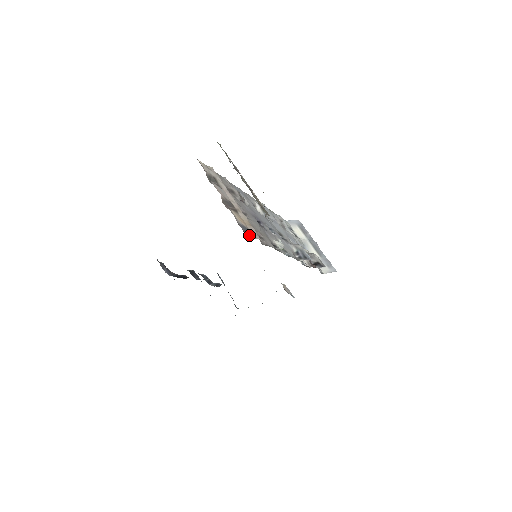
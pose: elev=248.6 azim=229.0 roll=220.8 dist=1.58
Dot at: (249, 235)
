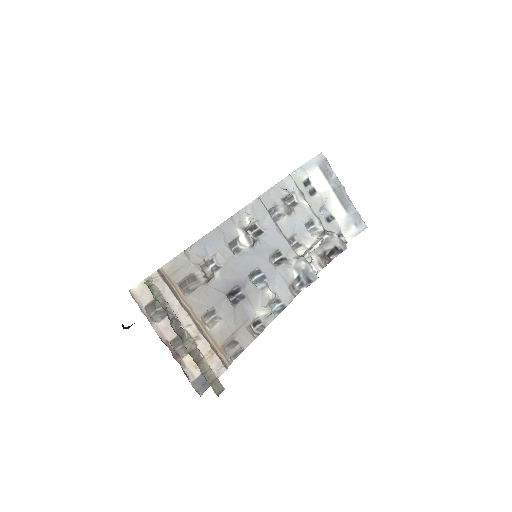
Dot at: (209, 386)
